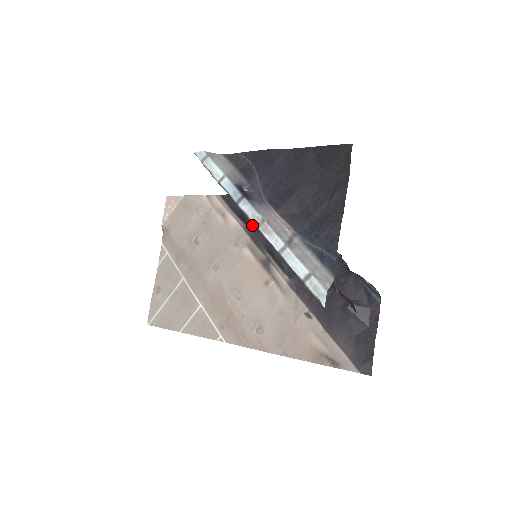
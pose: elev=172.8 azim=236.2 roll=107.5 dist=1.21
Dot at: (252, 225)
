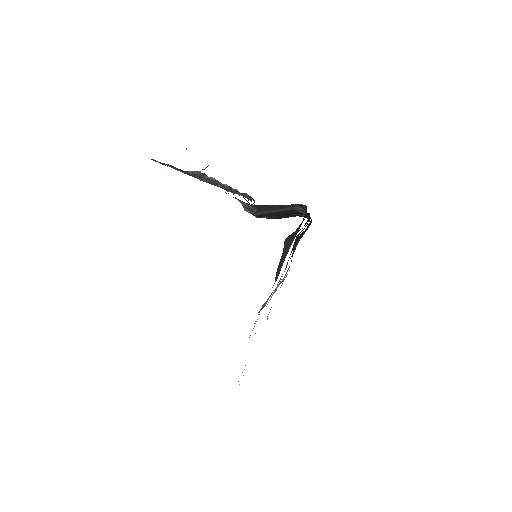
Dot at: occluded
